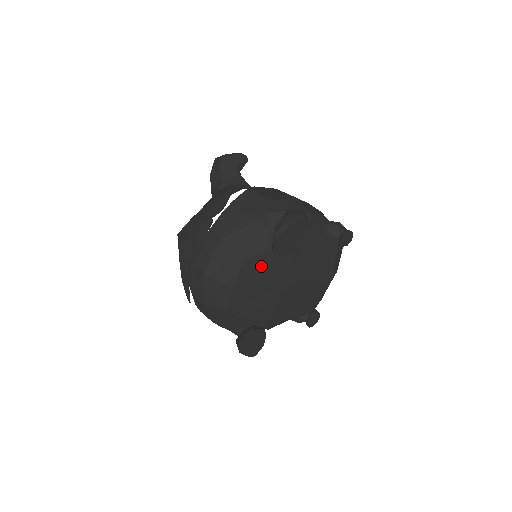
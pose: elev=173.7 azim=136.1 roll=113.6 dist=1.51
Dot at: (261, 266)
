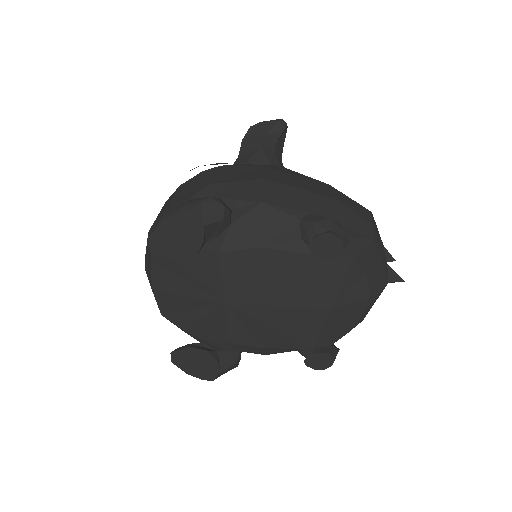
Dot at: (176, 269)
